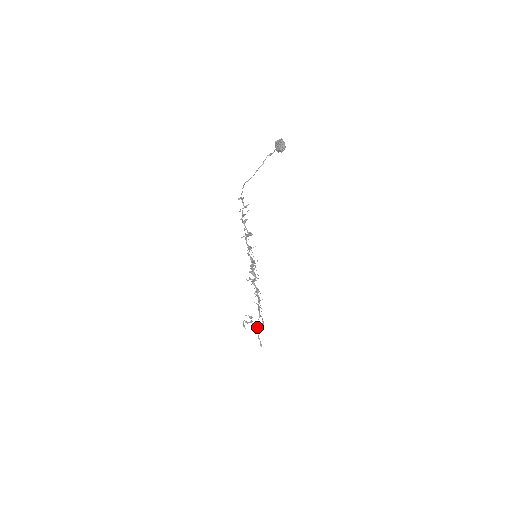
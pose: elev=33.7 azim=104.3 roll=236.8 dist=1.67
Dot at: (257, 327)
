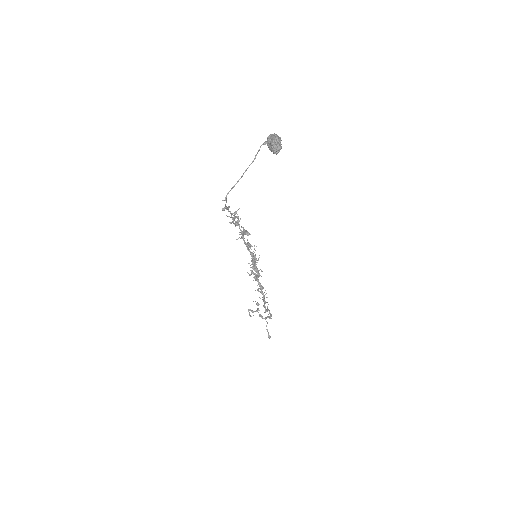
Dot at: (264, 318)
